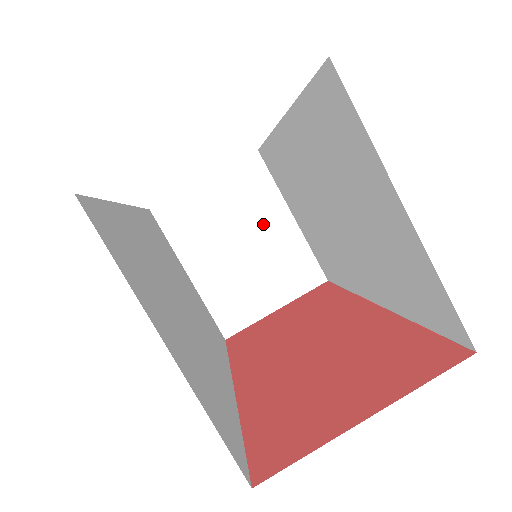
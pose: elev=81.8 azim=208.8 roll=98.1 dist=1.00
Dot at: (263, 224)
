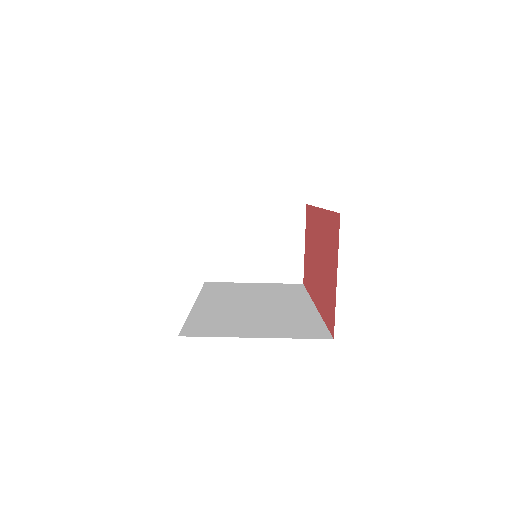
Dot at: (250, 224)
